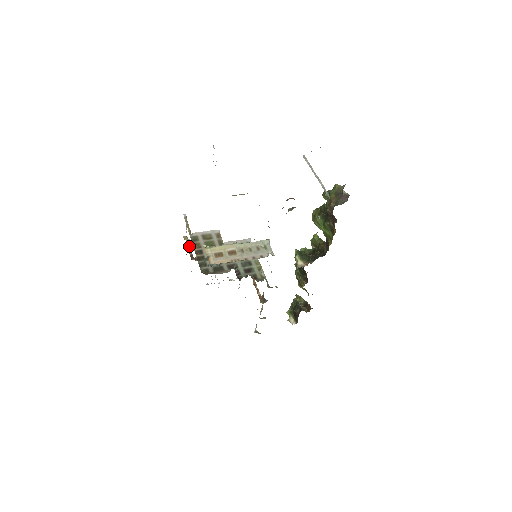
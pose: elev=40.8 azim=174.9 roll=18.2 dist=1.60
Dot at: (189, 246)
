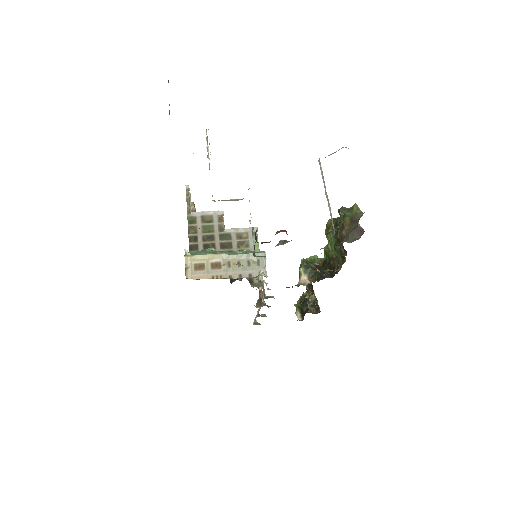
Dot at: occluded
